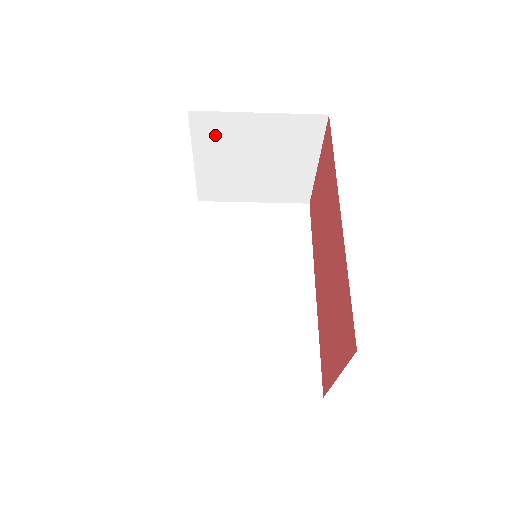
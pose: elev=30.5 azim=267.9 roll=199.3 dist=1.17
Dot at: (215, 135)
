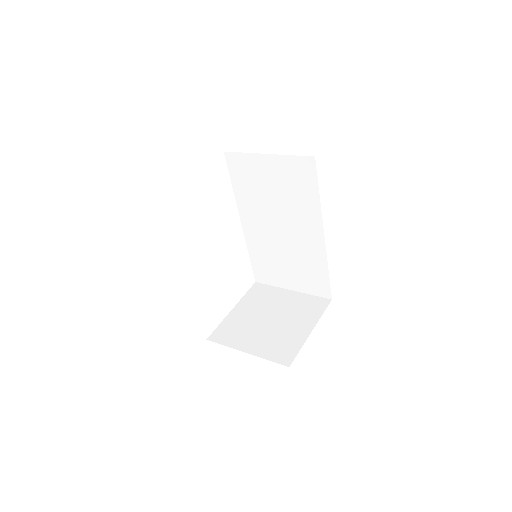
Dot at: occluded
